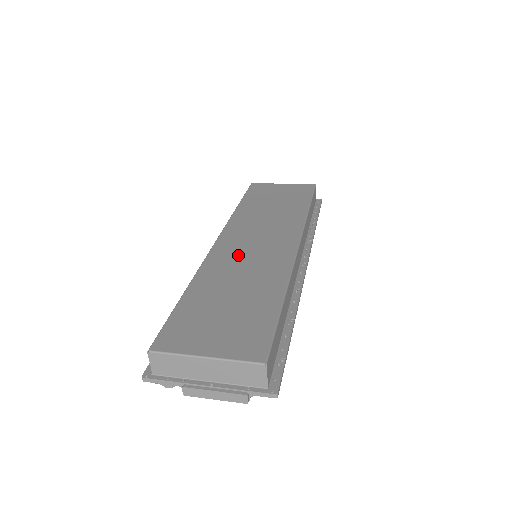
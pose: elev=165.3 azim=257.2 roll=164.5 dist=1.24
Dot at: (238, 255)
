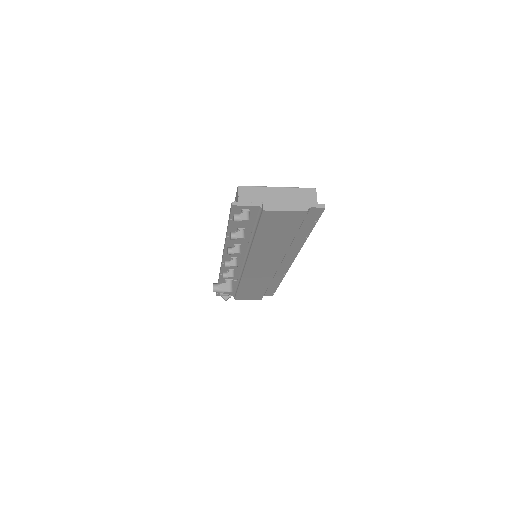
Dot at: occluded
